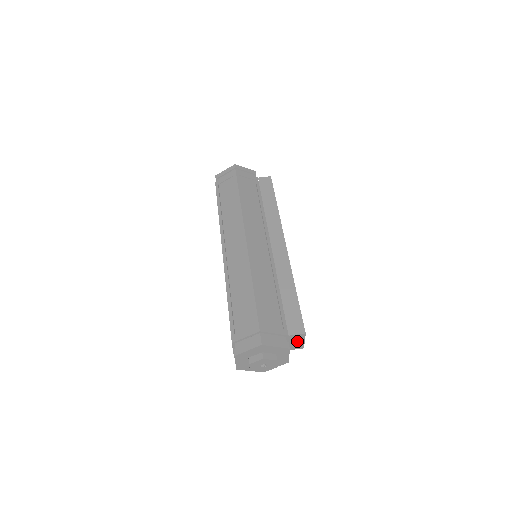
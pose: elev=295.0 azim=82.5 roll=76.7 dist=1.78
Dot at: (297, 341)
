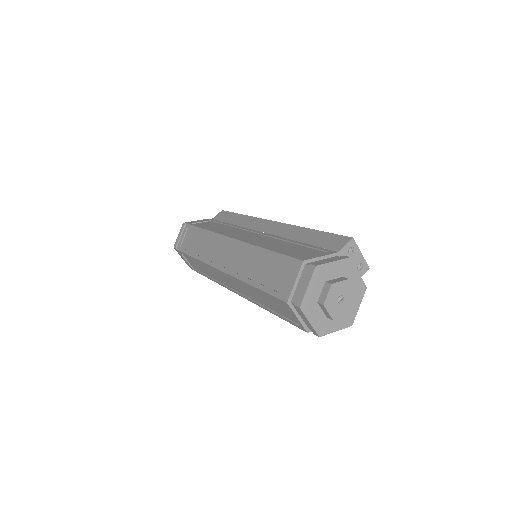
Dot at: (354, 259)
